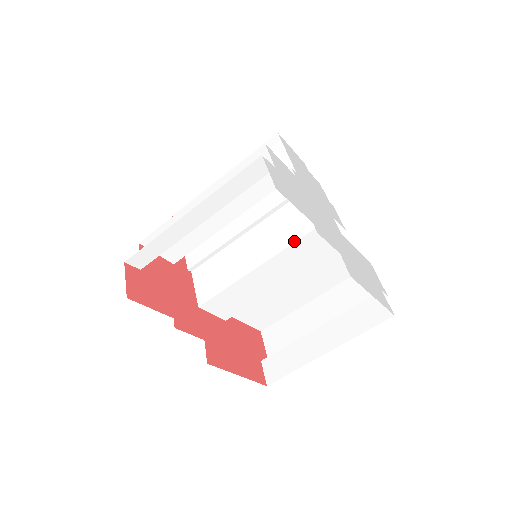
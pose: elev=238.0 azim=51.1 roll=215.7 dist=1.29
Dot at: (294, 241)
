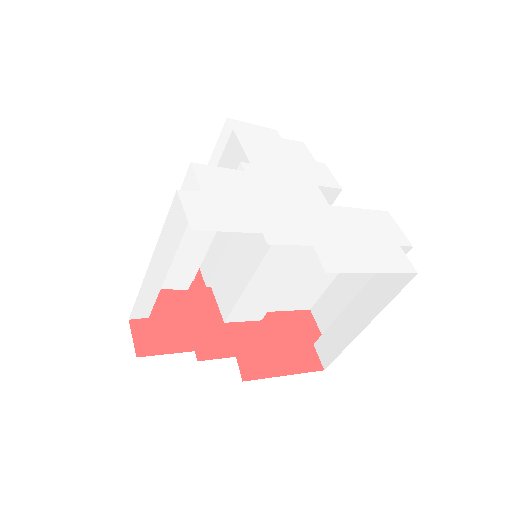
Dot at: occluded
